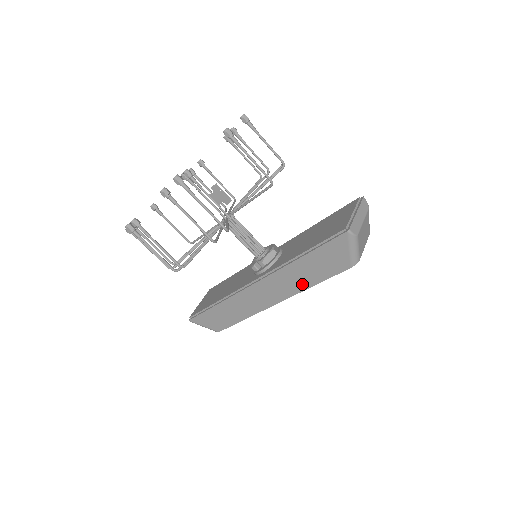
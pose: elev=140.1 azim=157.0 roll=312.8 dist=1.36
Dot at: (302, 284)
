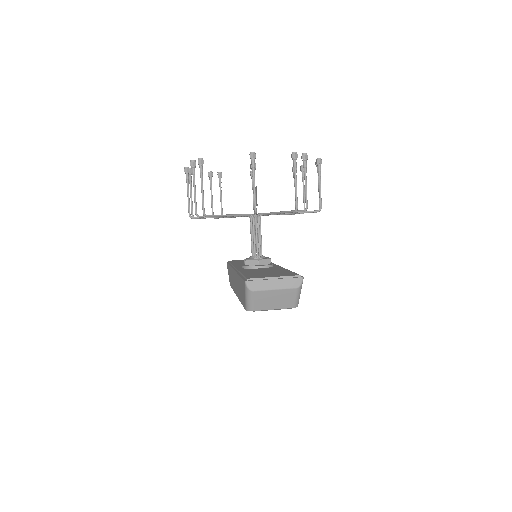
Dot at: (239, 295)
